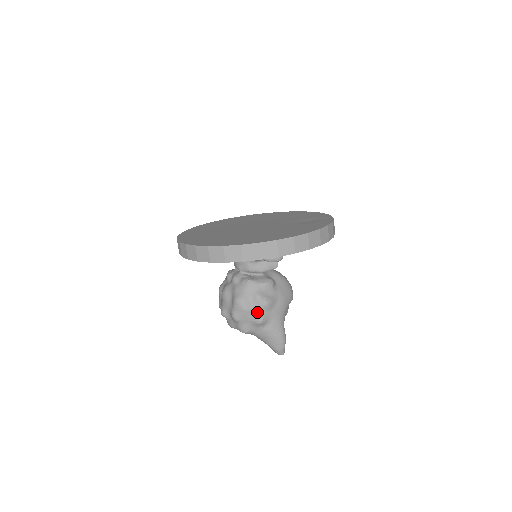
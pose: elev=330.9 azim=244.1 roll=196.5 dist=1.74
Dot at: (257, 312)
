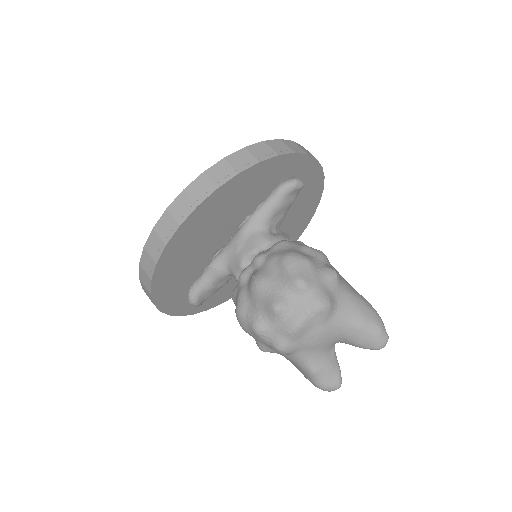
Dot at: (321, 264)
